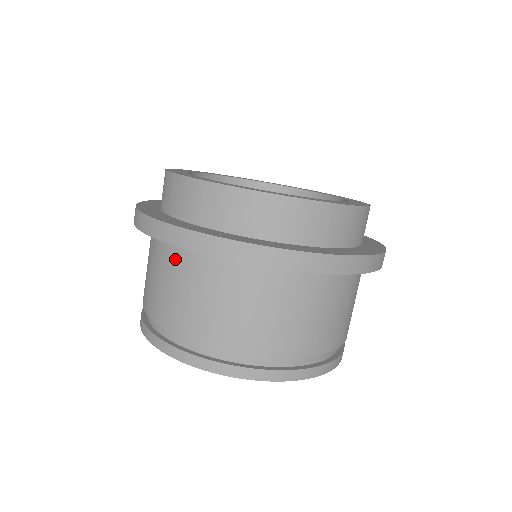
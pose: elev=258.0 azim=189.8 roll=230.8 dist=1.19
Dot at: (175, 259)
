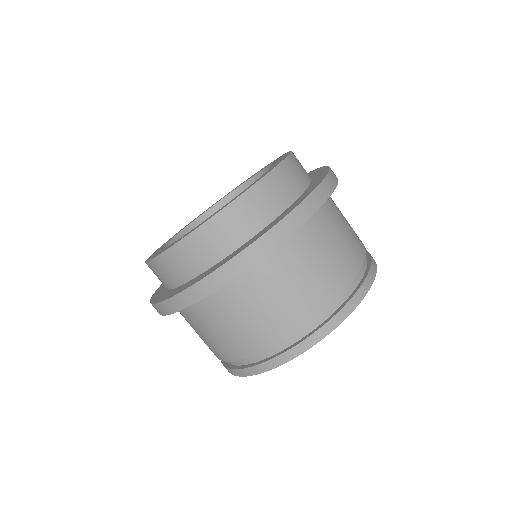
Dot at: occluded
